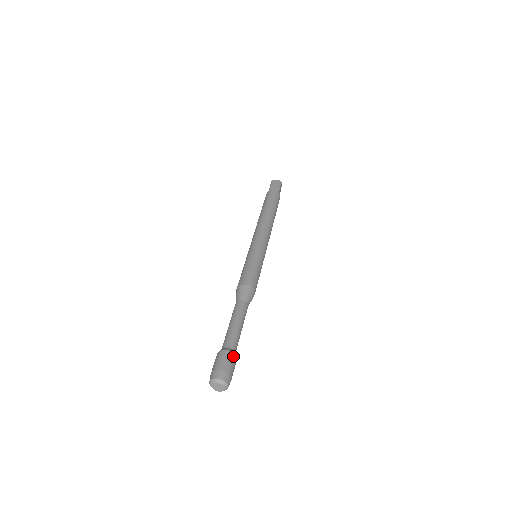
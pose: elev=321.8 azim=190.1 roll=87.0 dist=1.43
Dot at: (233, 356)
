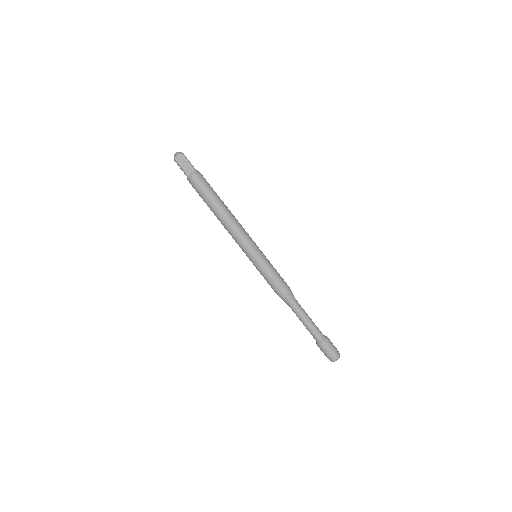
Dot at: (328, 341)
